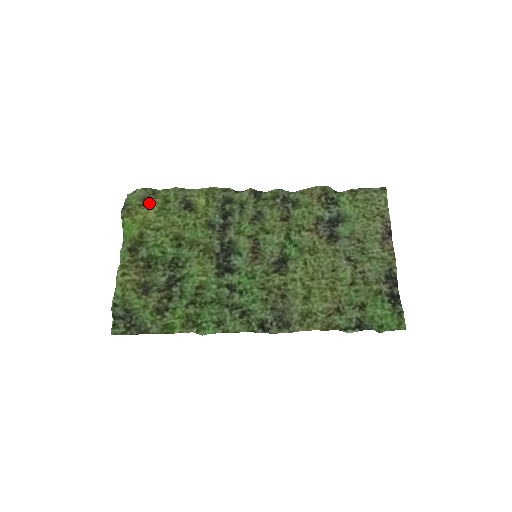
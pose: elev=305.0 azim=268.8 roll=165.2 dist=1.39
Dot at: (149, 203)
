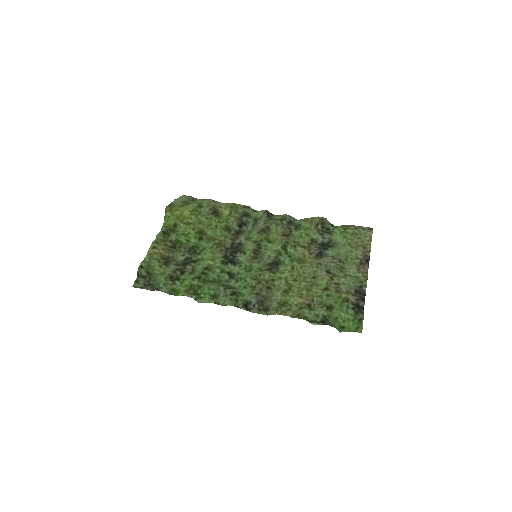
Dot at: (187, 205)
